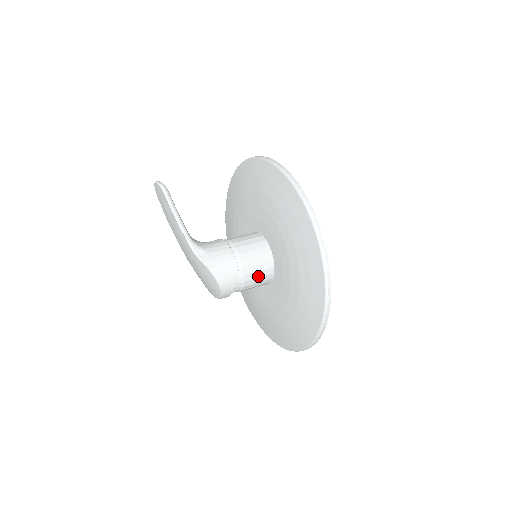
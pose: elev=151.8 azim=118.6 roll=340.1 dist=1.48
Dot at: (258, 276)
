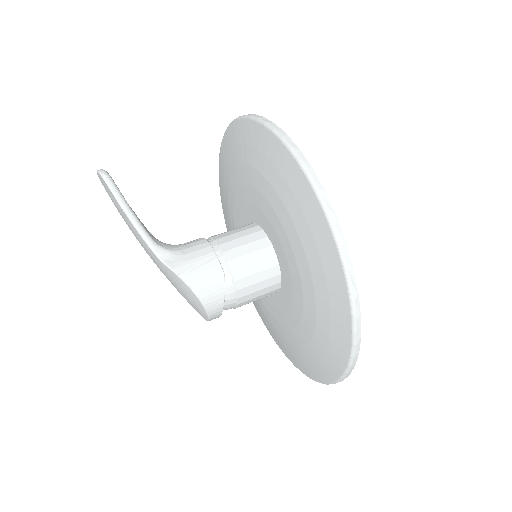
Dot at: (257, 280)
